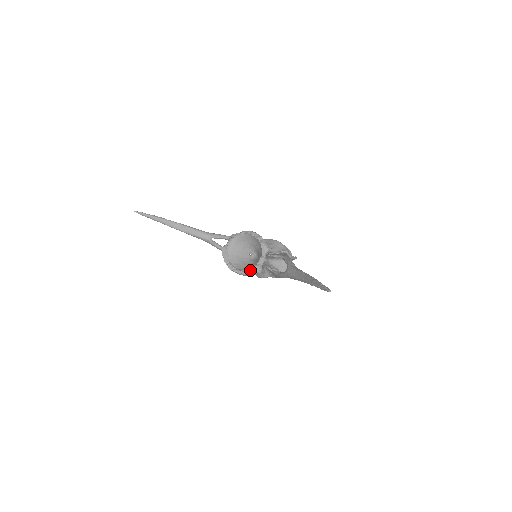
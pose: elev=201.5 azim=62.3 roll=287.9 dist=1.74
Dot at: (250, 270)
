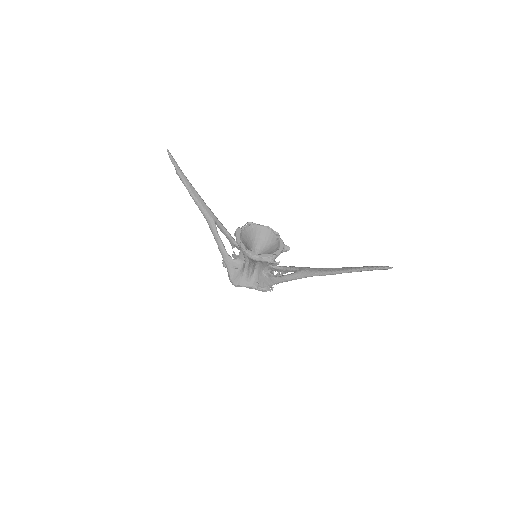
Dot at: (265, 255)
